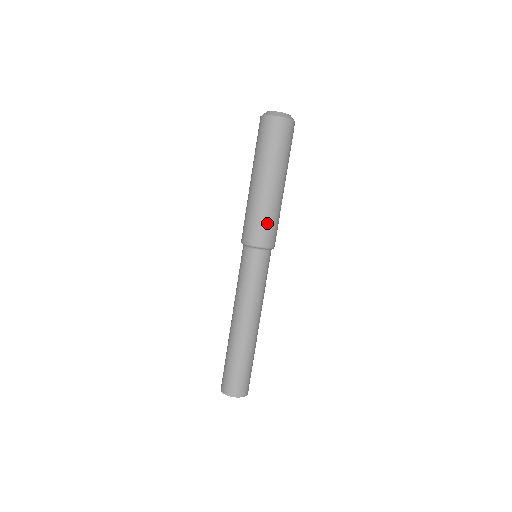
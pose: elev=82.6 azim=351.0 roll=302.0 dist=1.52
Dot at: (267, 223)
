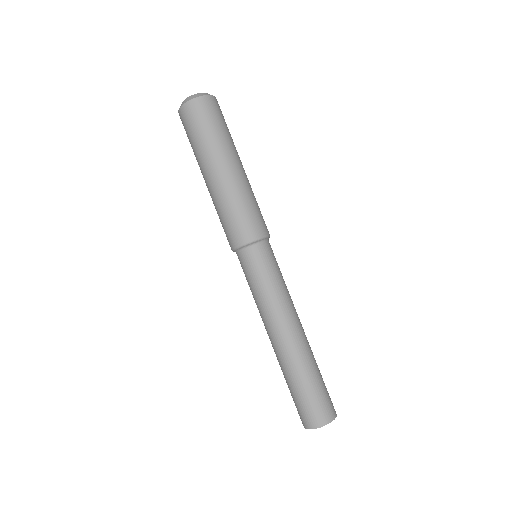
Dot at: (227, 220)
